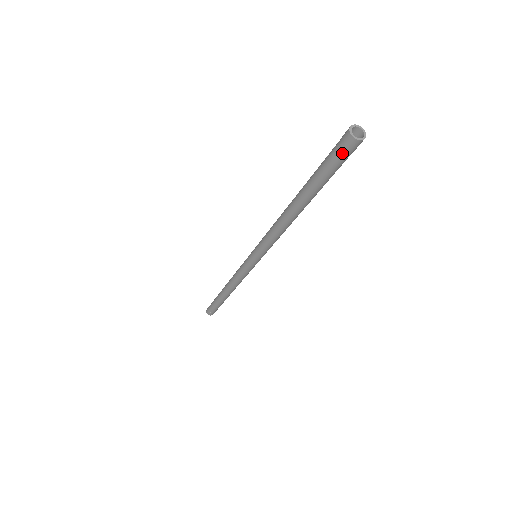
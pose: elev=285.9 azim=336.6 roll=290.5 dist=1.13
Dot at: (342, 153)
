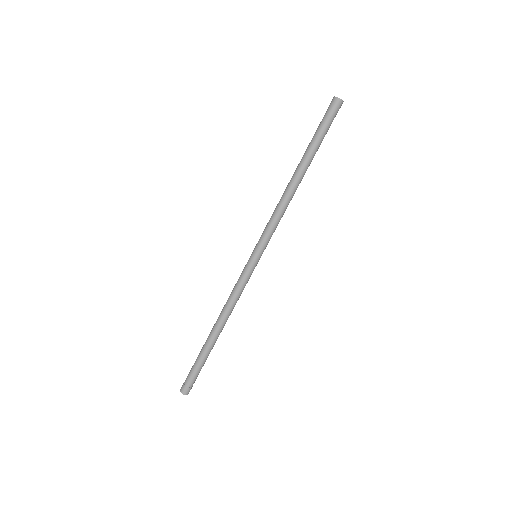
Dot at: (331, 111)
